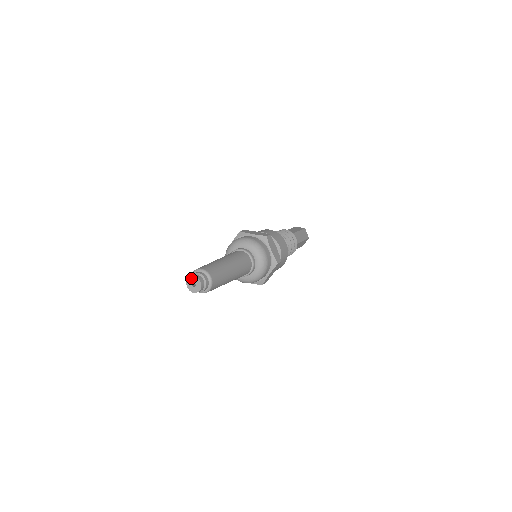
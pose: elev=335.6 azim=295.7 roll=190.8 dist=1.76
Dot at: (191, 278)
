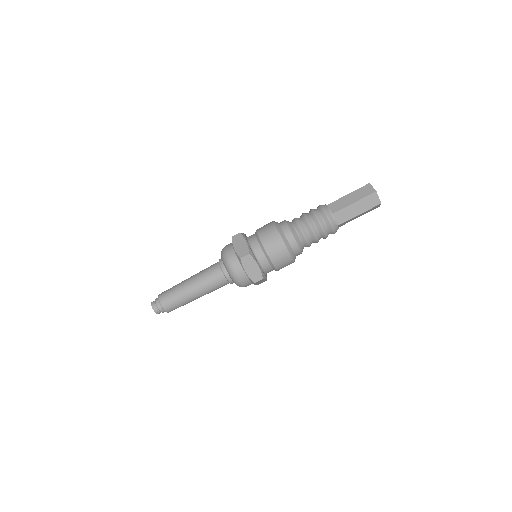
Dot at: (152, 304)
